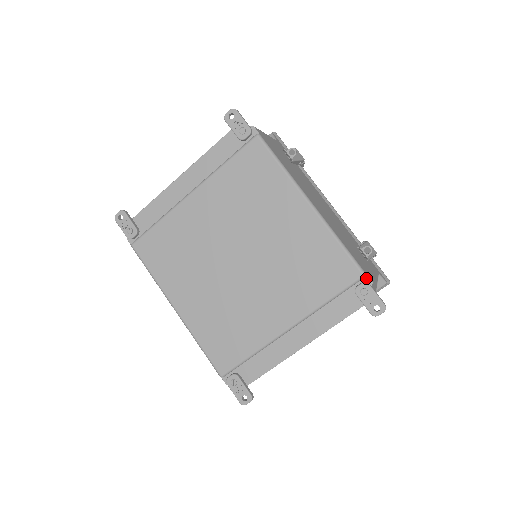
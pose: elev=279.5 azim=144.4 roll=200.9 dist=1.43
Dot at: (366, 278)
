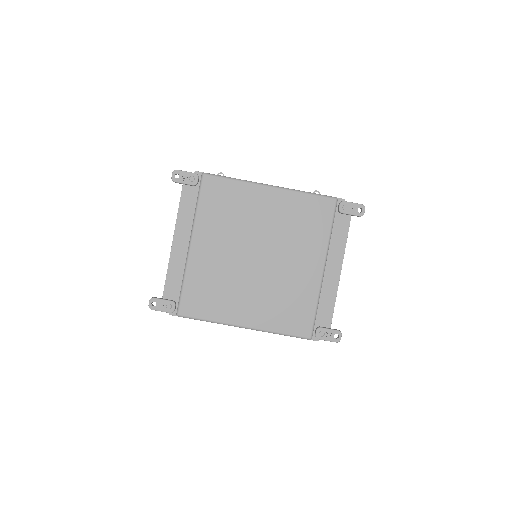
Dot at: (339, 200)
